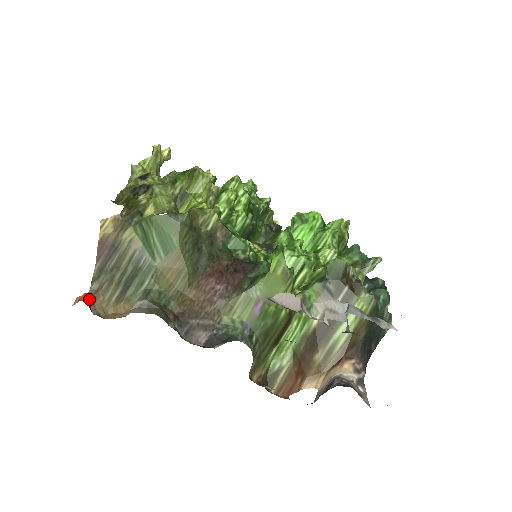
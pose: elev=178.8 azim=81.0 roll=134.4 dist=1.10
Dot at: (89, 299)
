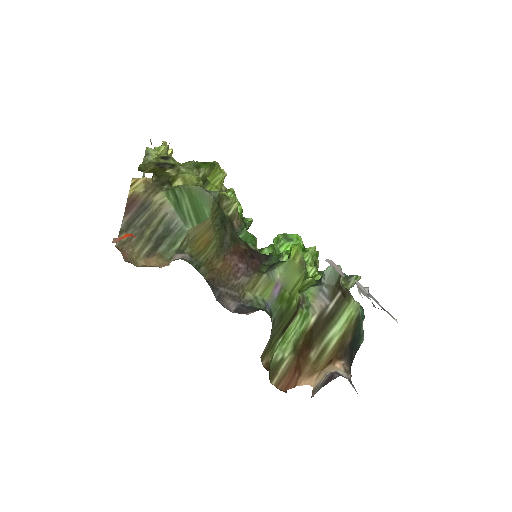
Dot at: (117, 248)
